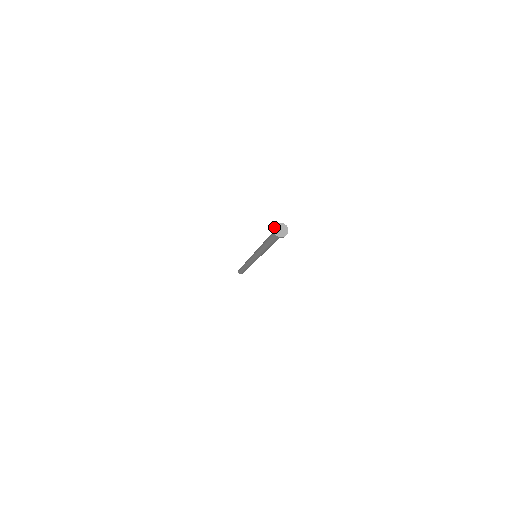
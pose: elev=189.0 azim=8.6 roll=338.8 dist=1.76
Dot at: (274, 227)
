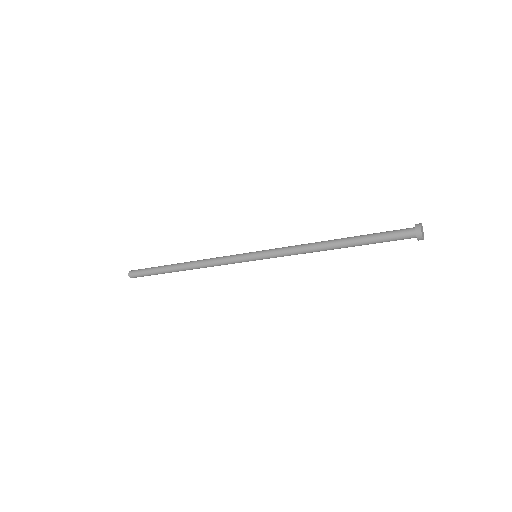
Dot at: (421, 224)
